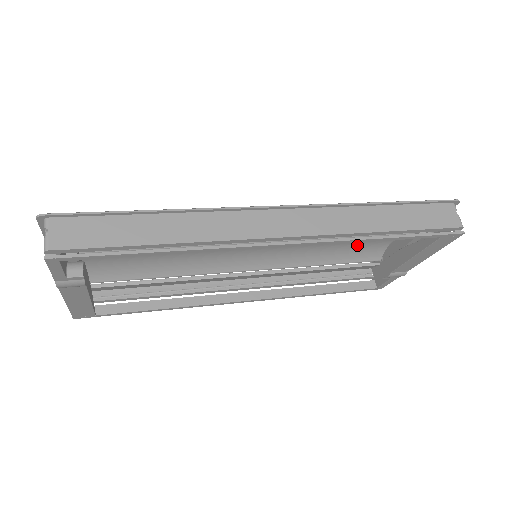
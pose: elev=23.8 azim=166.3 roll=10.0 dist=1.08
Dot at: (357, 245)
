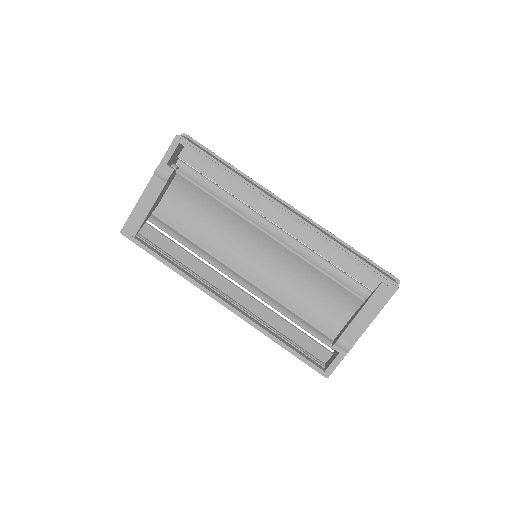
Dot at: (322, 307)
